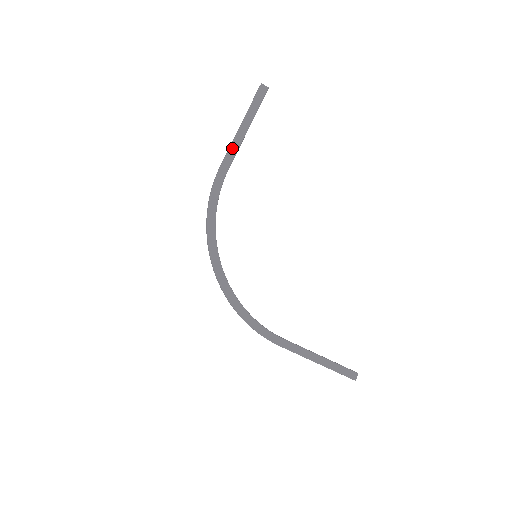
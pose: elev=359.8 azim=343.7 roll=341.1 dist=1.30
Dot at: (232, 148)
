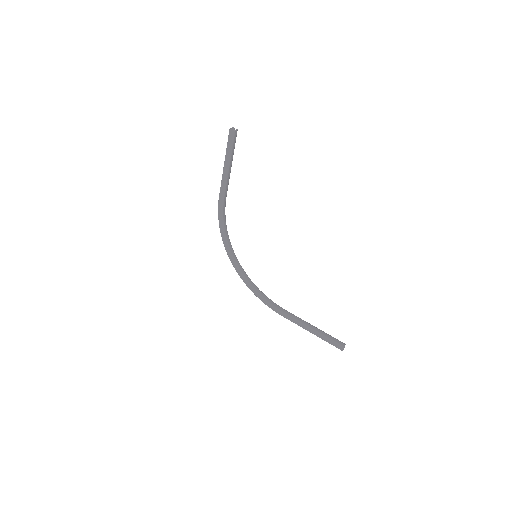
Dot at: (222, 183)
